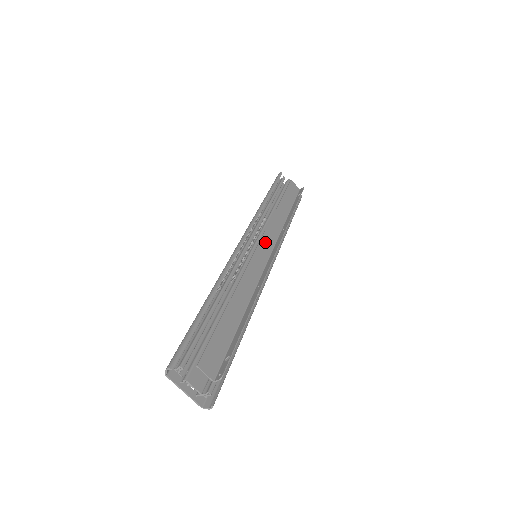
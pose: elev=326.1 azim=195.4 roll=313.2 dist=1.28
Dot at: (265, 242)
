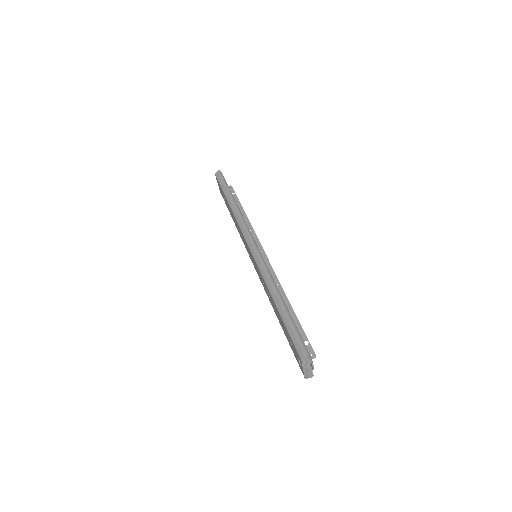
Dot at: occluded
